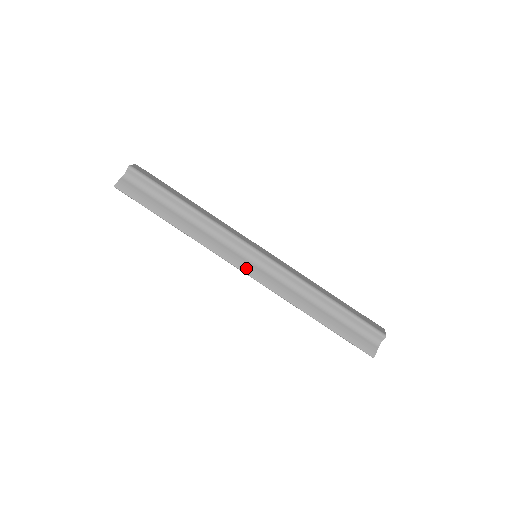
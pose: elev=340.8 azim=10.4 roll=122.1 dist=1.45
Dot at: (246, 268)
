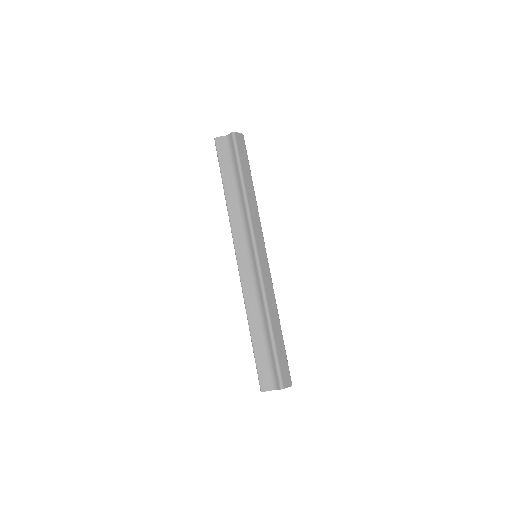
Dot at: (240, 257)
